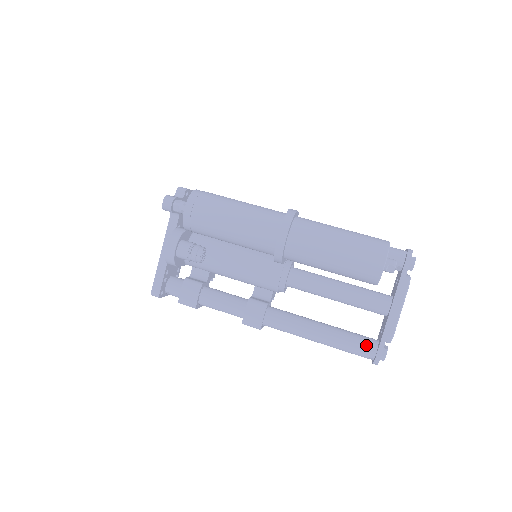
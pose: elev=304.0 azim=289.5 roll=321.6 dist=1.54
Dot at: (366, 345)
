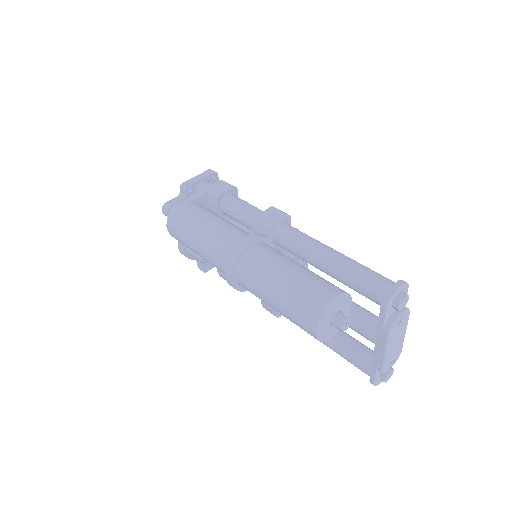
Dot at: (362, 365)
